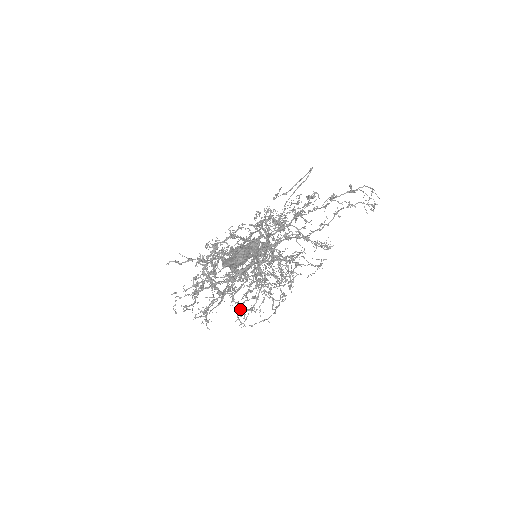
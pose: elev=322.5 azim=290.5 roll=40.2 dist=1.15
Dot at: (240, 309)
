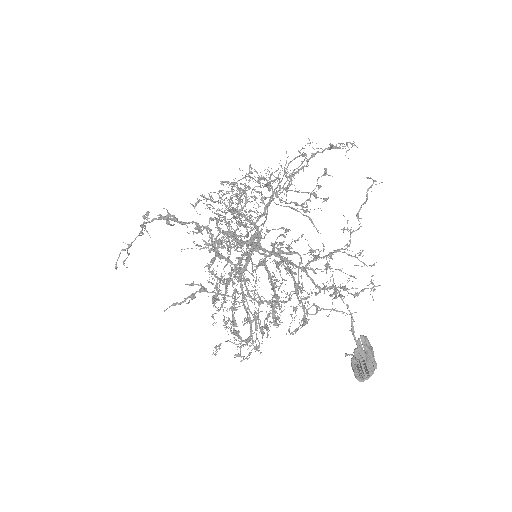
Dot at: (289, 330)
